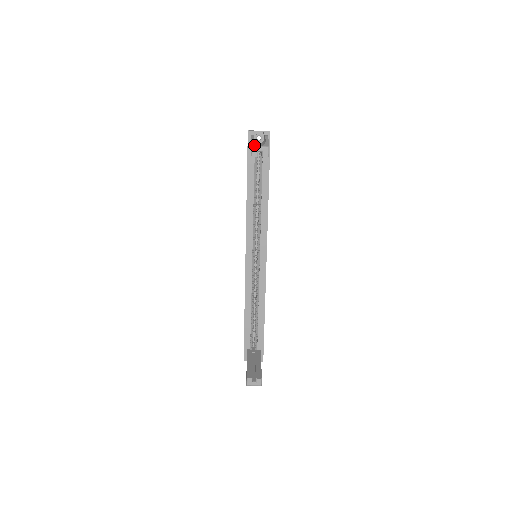
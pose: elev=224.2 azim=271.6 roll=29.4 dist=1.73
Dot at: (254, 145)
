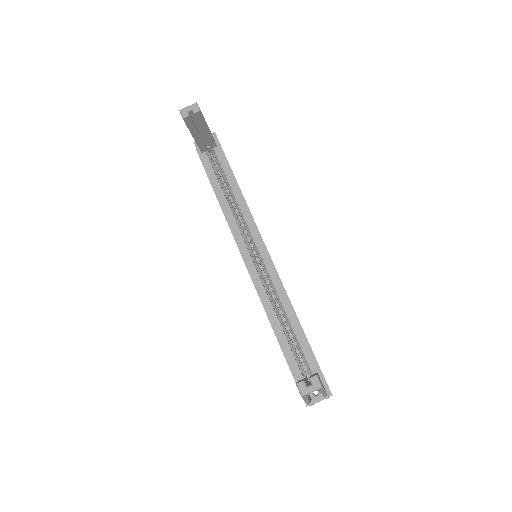
Dot at: (182, 110)
